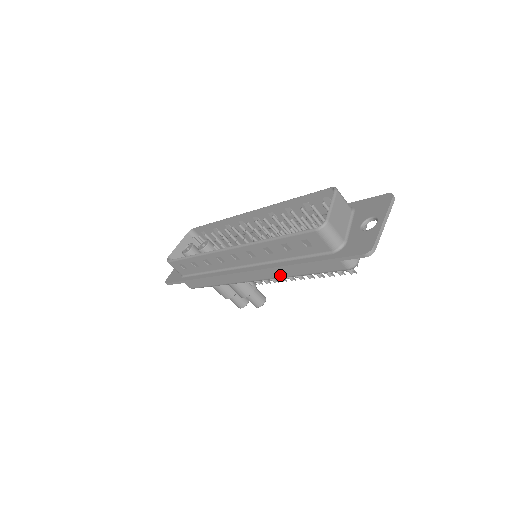
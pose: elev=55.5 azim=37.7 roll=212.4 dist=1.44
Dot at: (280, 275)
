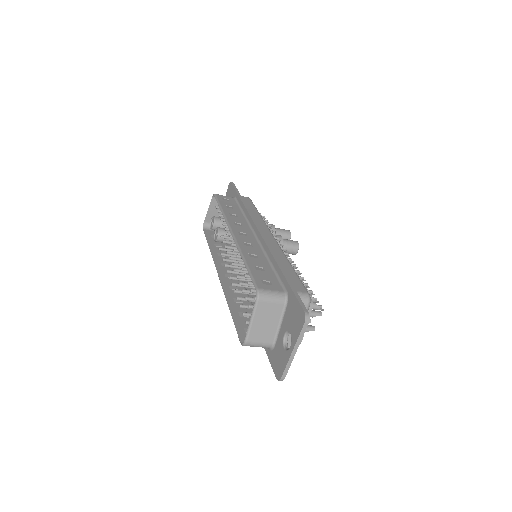
Dot at: occluded
